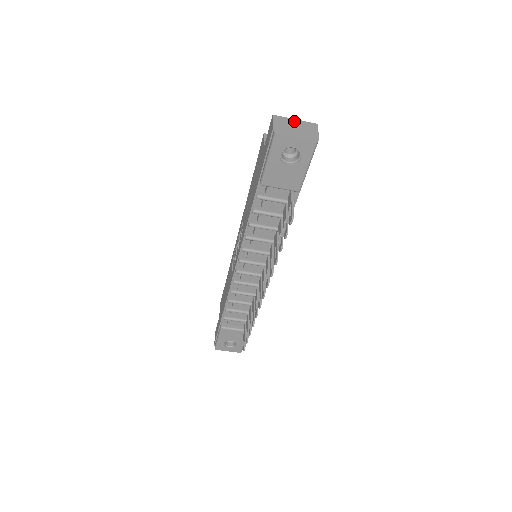
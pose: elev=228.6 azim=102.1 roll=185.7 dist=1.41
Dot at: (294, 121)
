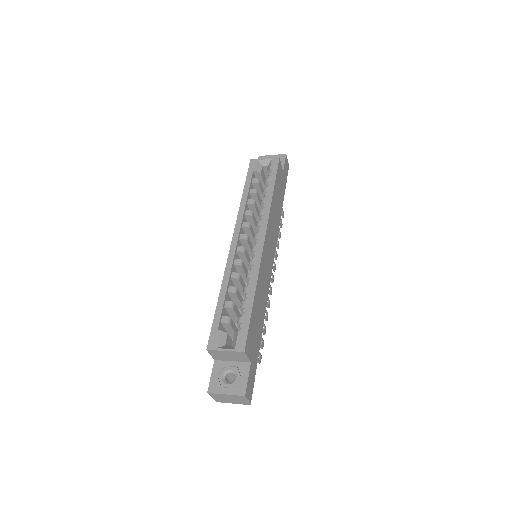
Dot at: (226, 396)
